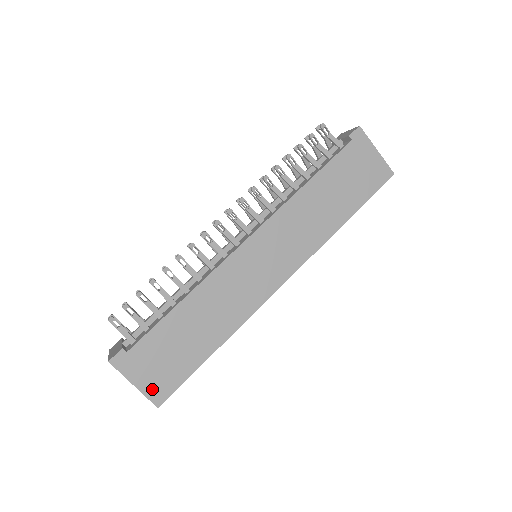
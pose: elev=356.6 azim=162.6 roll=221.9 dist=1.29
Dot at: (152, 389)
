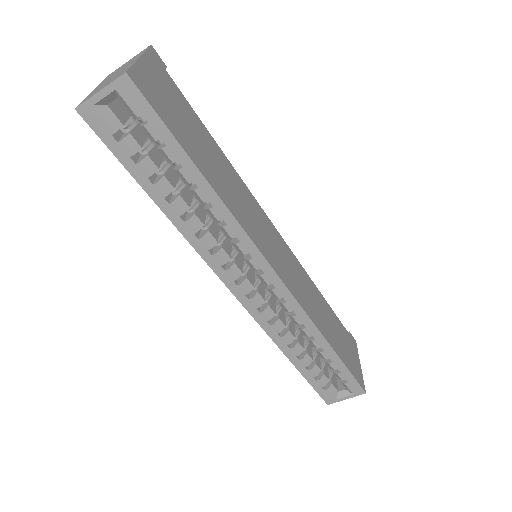
Dot at: (143, 77)
